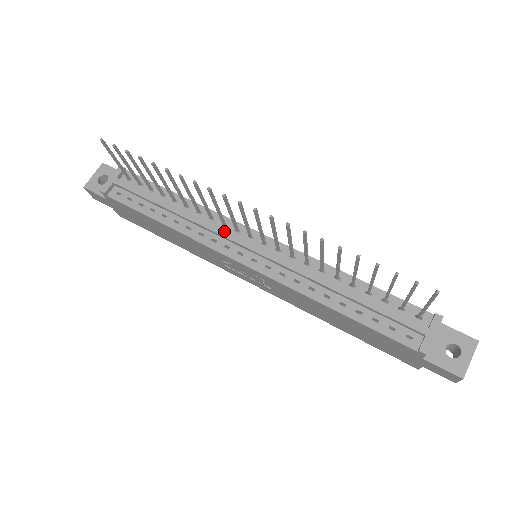
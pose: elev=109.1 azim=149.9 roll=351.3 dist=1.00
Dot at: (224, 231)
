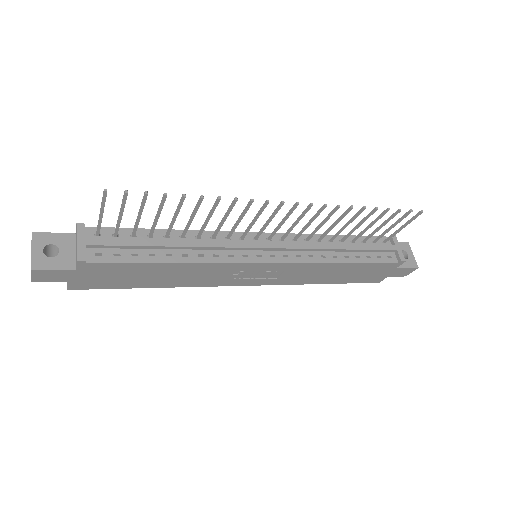
Dot at: (236, 243)
